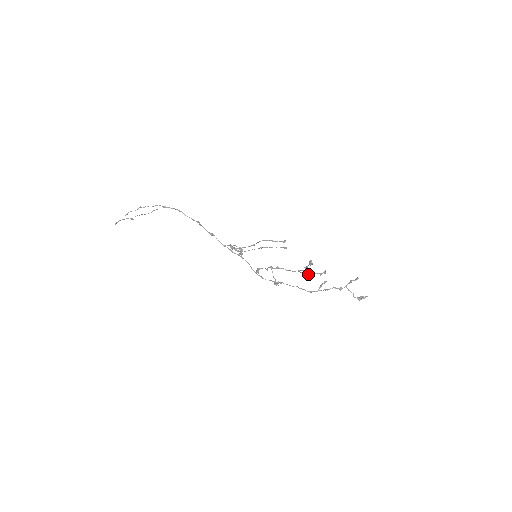
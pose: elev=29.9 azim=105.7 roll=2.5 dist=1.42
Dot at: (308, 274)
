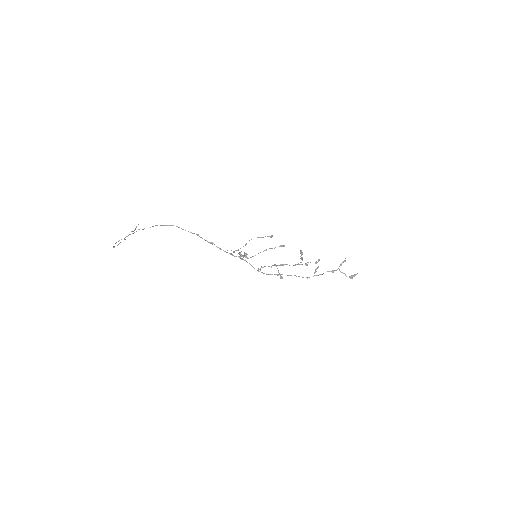
Dot at: (307, 265)
